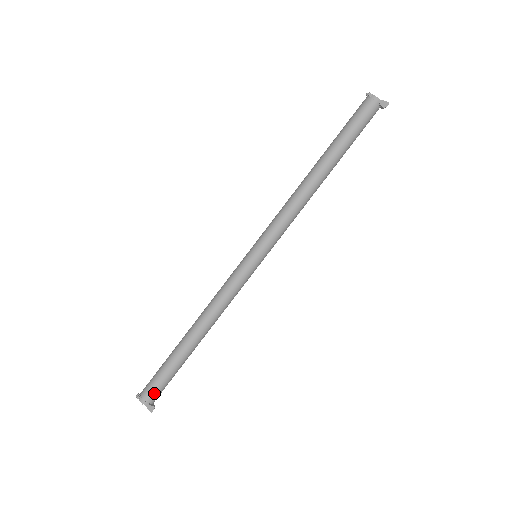
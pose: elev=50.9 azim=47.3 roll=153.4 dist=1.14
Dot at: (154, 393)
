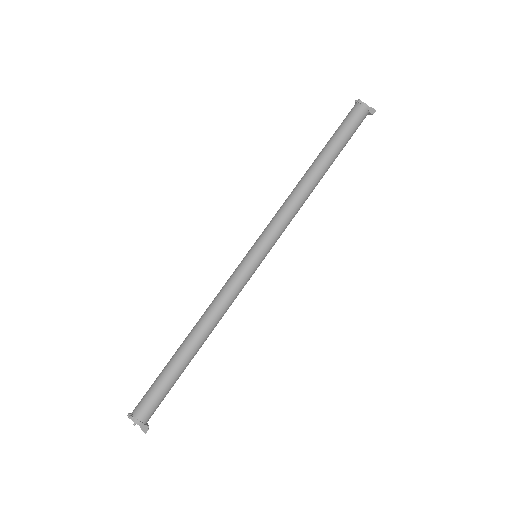
Dot at: (149, 410)
